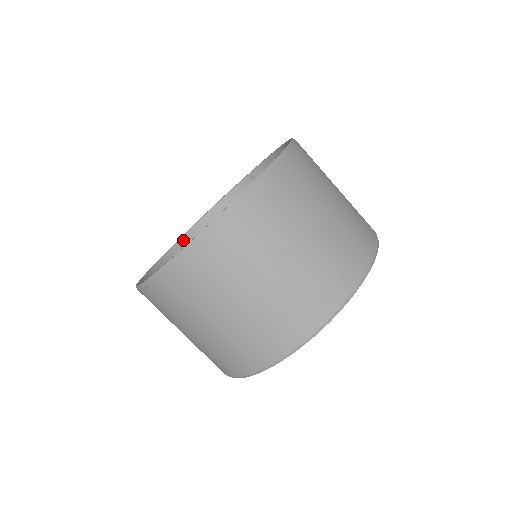
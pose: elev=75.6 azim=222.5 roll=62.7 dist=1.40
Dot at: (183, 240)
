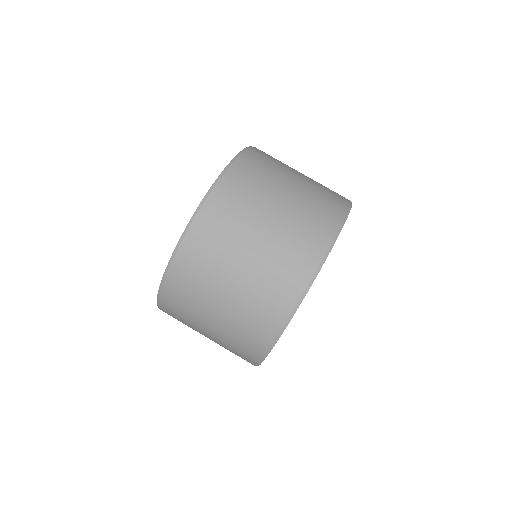
Dot at: occluded
